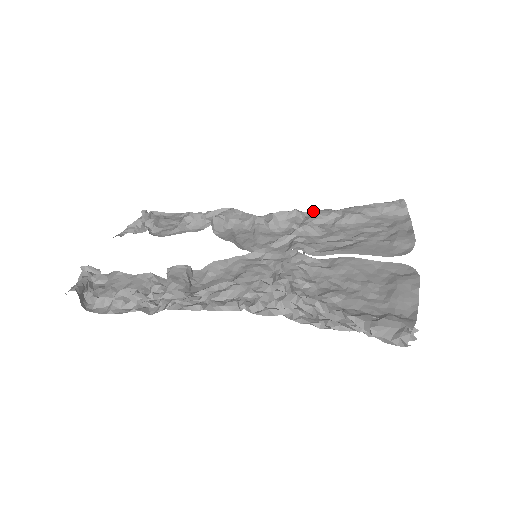
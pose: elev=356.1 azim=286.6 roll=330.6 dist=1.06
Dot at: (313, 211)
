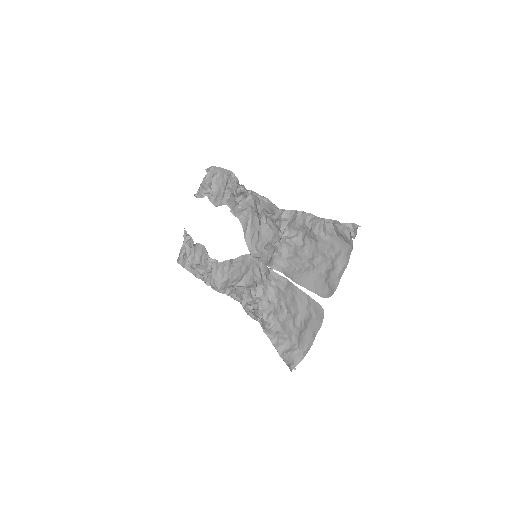
Dot at: (295, 215)
